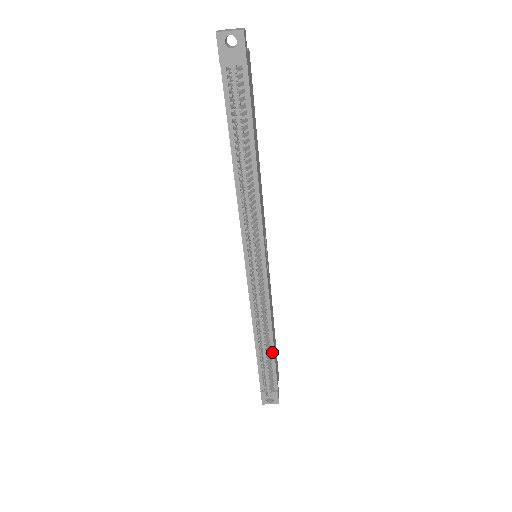
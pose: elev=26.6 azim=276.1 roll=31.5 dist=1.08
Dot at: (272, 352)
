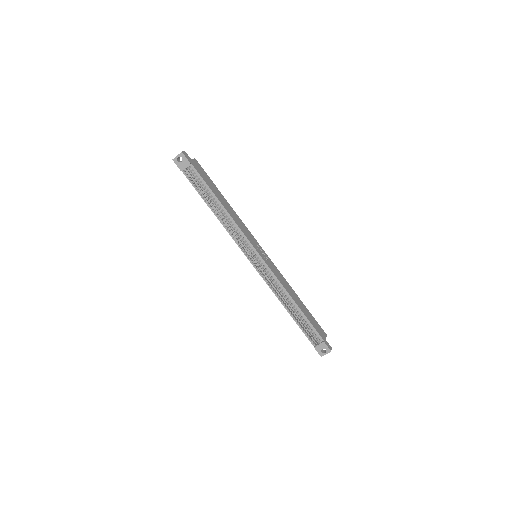
Dot at: (301, 313)
